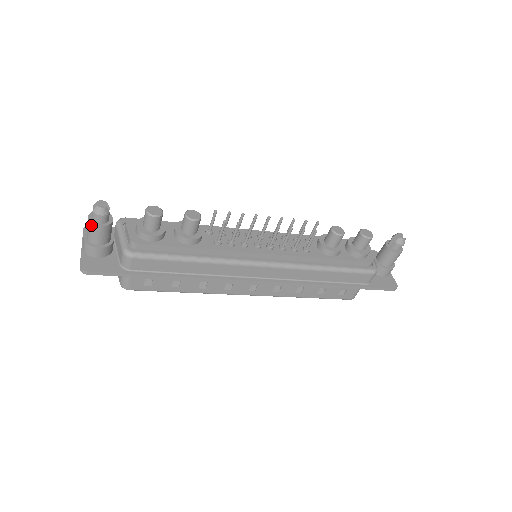
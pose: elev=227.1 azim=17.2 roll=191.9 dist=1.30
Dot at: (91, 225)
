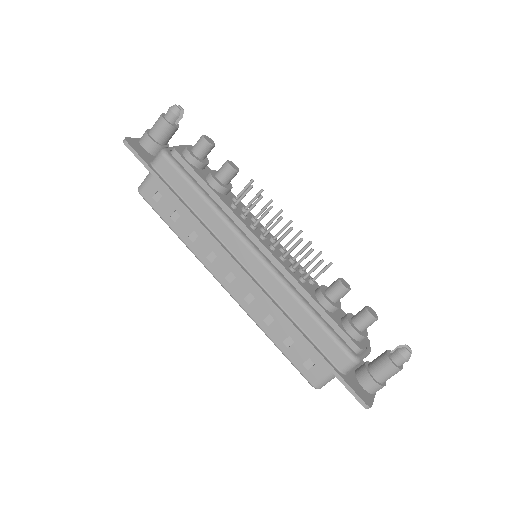
Dot at: (160, 116)
